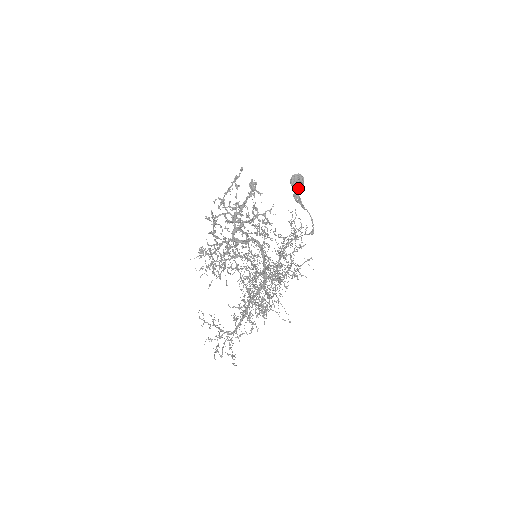
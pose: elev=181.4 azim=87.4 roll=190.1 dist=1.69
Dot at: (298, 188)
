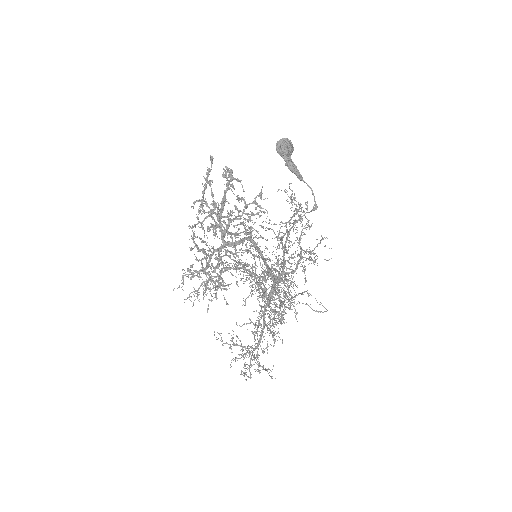
Dot at: (289, 155)
